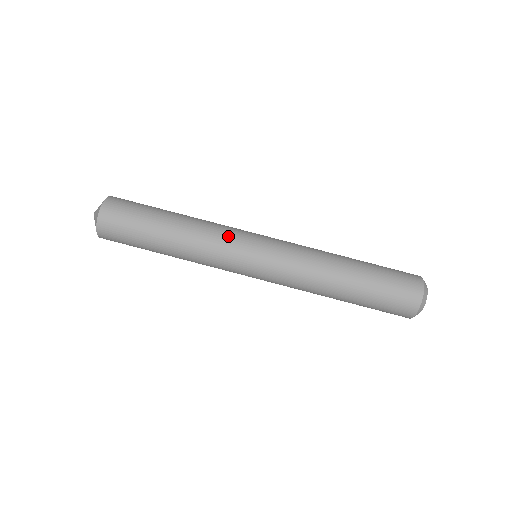
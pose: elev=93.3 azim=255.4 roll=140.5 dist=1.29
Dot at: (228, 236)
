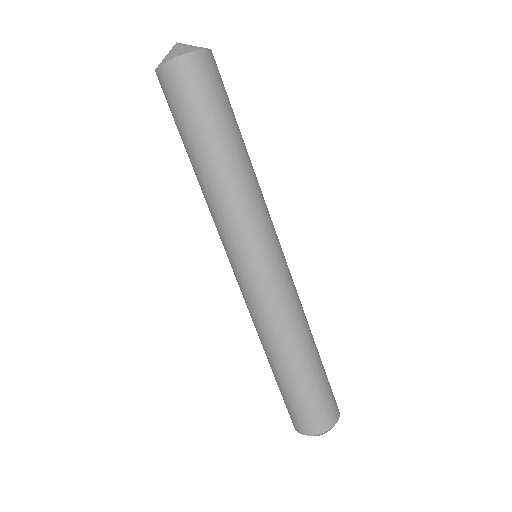
Dot at: (268, 214)
